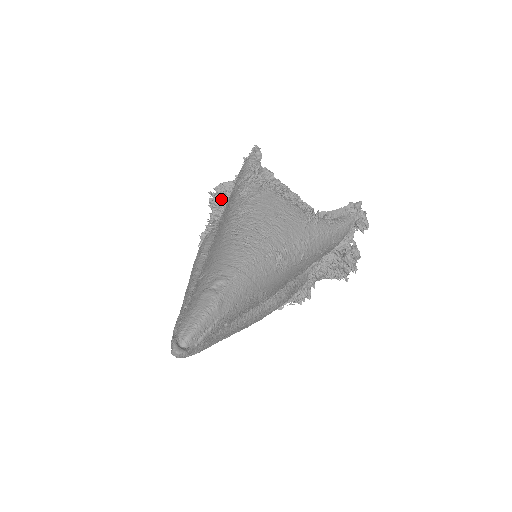
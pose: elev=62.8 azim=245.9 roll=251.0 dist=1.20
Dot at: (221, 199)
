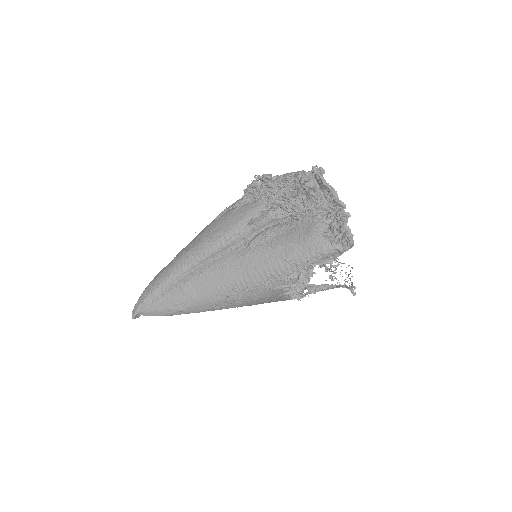
Dot at: (305, 190)
